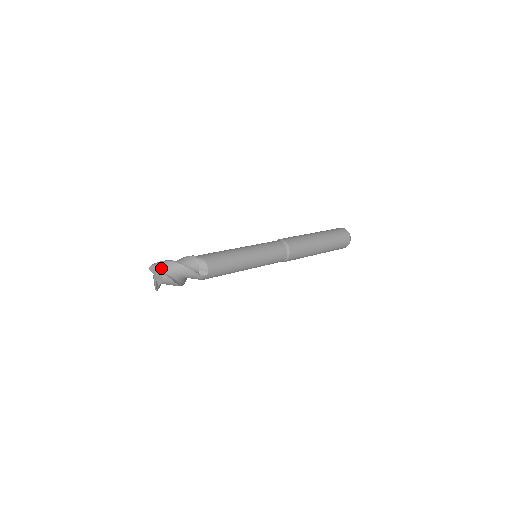
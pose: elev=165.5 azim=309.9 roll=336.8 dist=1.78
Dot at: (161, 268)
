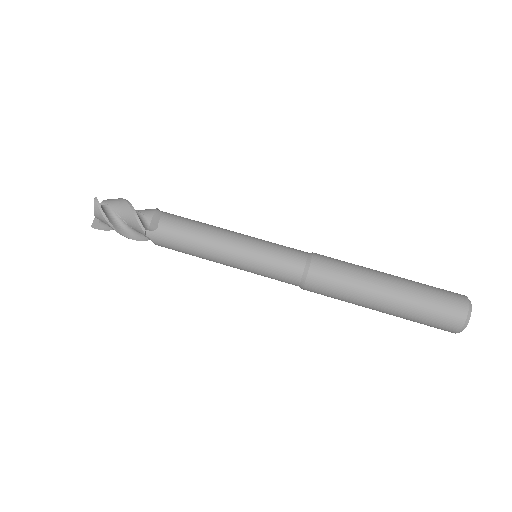
Dot at: (98, 218)
